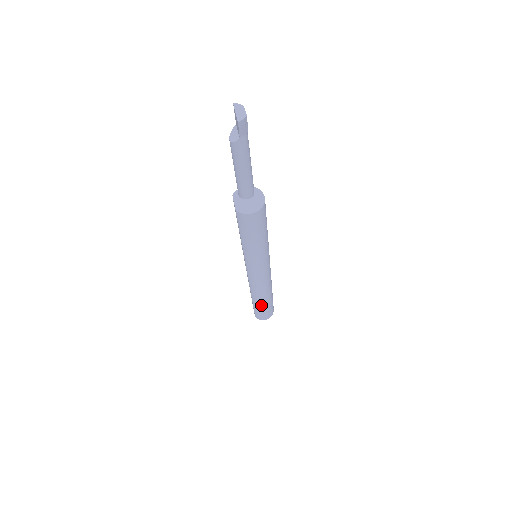
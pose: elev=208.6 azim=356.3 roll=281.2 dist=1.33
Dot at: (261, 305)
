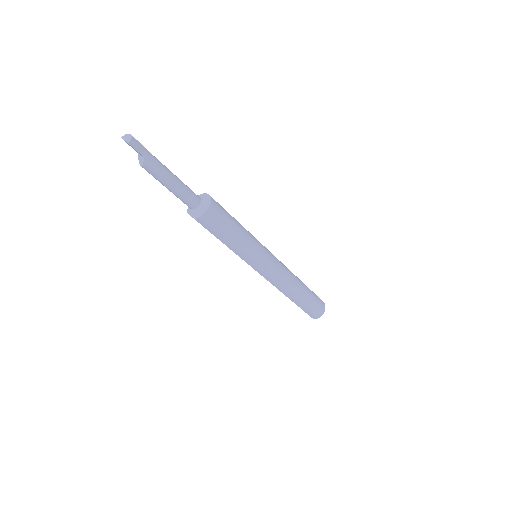
Dot at: (303, 301)
